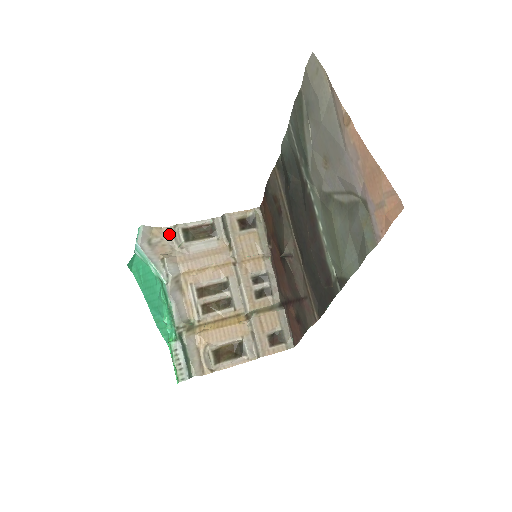
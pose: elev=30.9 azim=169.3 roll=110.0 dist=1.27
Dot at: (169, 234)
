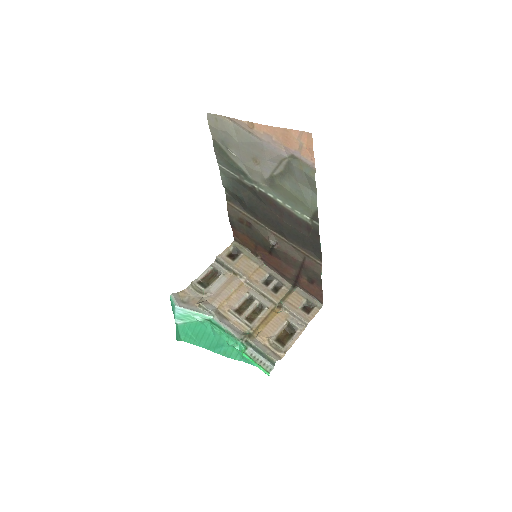
Dot at: (191, 291)
